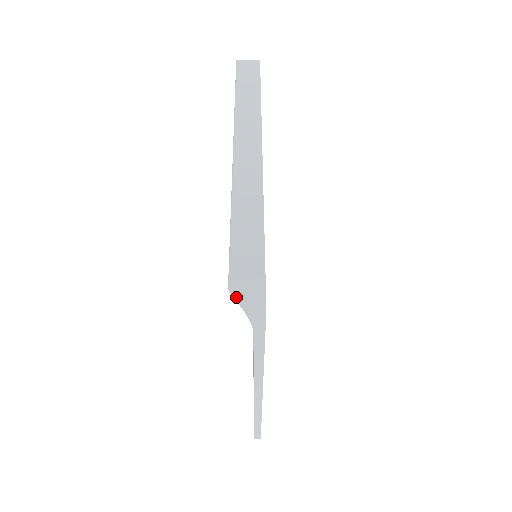
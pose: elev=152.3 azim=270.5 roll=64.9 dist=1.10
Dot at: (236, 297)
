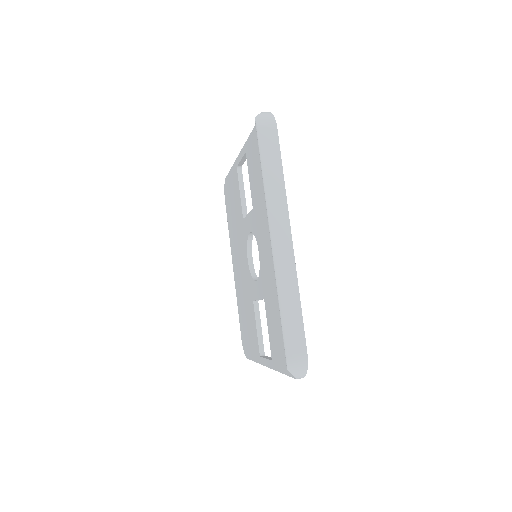
Dot at: (291, 371)
